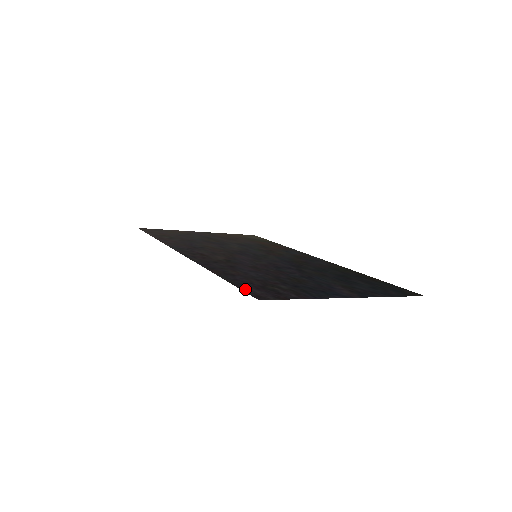
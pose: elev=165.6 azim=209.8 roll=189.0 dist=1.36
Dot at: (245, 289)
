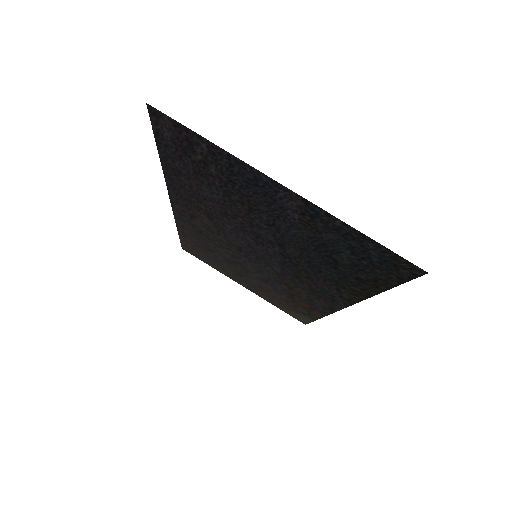
Dot at: (158, 131)
